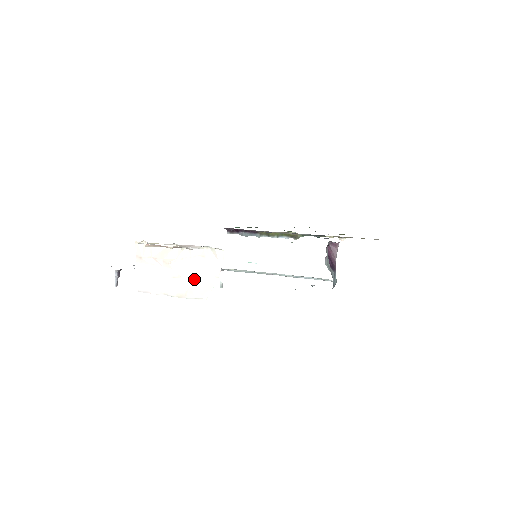
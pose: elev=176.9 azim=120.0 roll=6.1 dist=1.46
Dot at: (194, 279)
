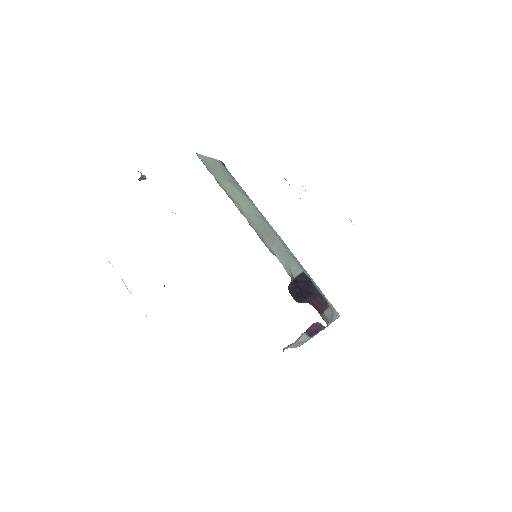
Dot at: occluded
